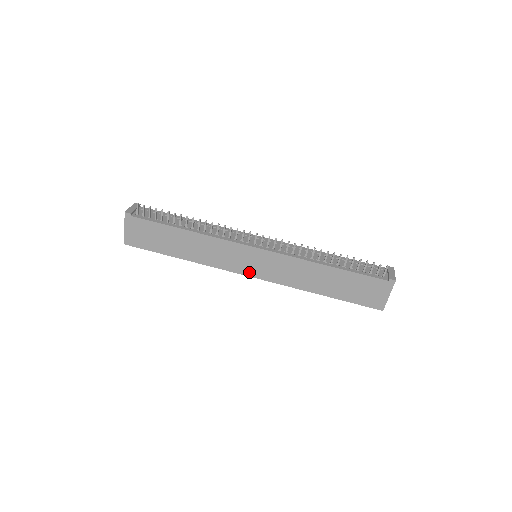
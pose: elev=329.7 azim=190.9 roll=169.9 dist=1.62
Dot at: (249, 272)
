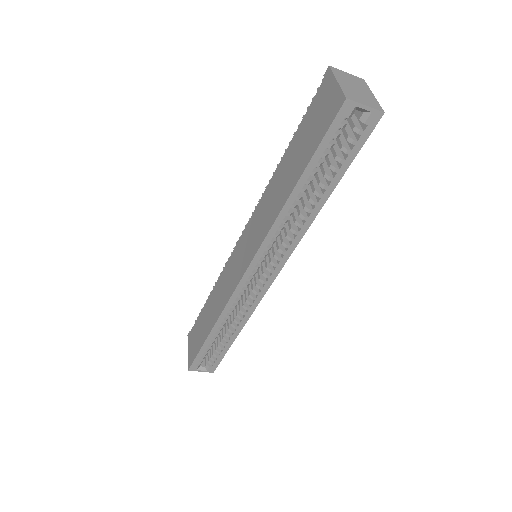
Dot at: (243, 270)
